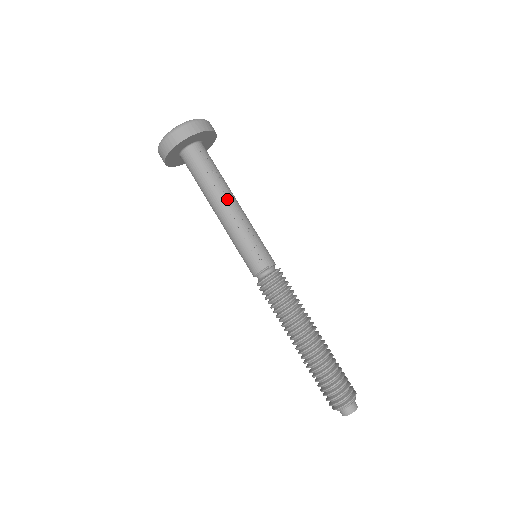
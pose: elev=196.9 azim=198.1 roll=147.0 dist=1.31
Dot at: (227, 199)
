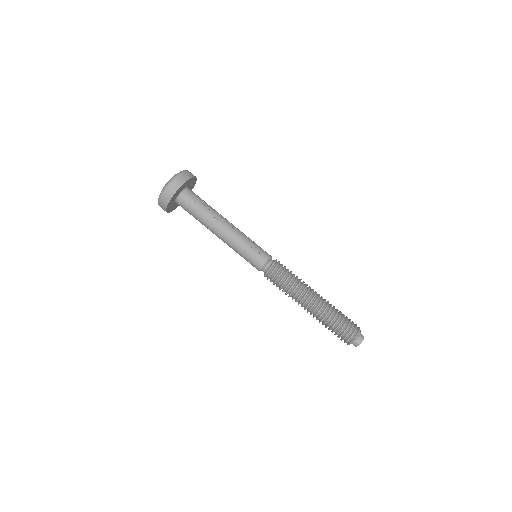
Dot at: (223, 221)
